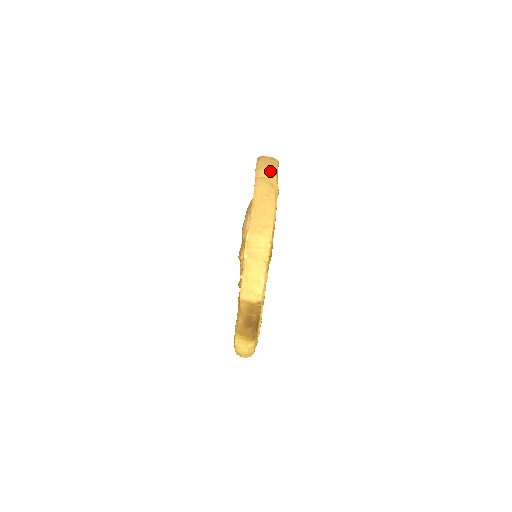
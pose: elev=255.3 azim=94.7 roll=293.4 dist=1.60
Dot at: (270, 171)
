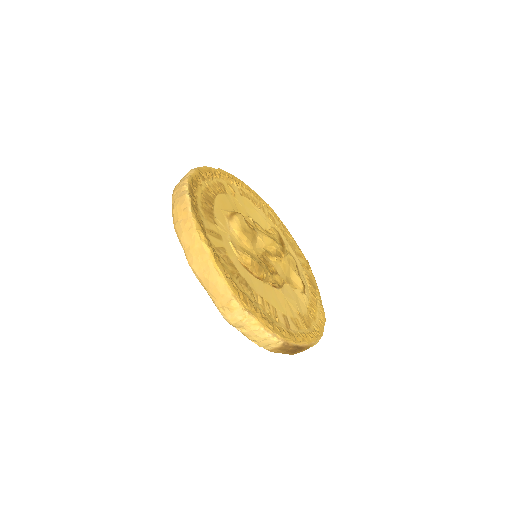
Dot at: (188, 233)
